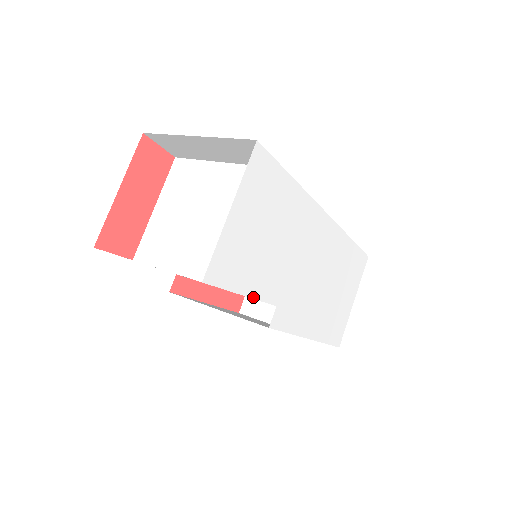
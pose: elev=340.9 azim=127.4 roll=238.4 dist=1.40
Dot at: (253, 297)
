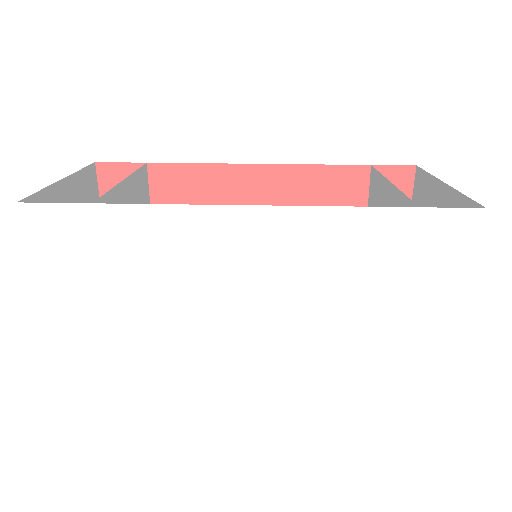
Dot at: (144, 355)
